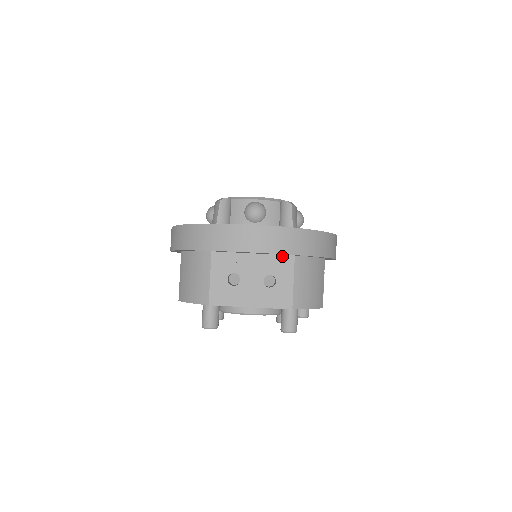
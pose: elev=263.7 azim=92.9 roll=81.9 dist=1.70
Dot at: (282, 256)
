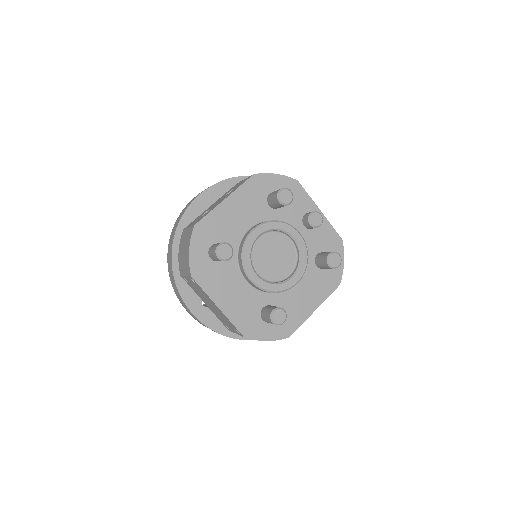
Dot at: occluded
